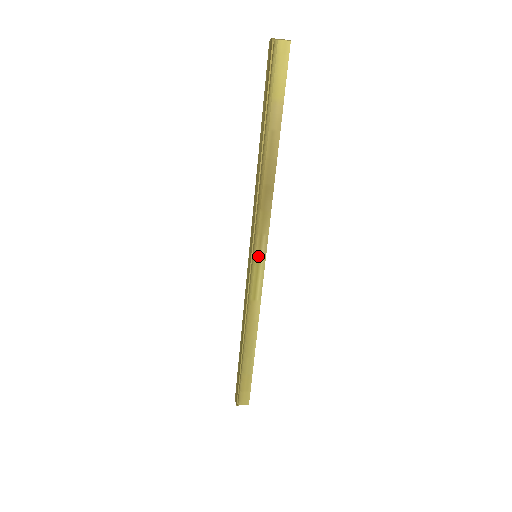
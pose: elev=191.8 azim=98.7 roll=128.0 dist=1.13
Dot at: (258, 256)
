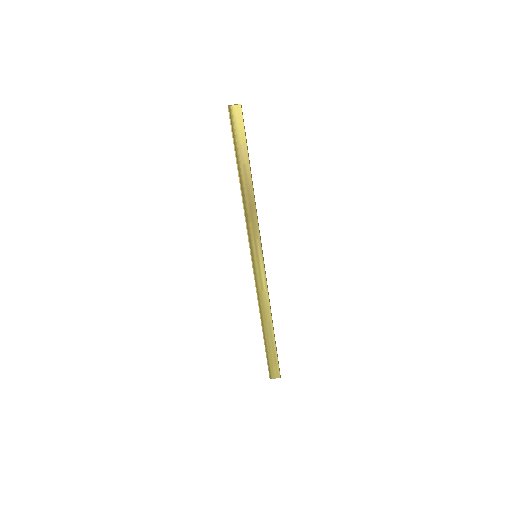
Dot at: (257, 256)
